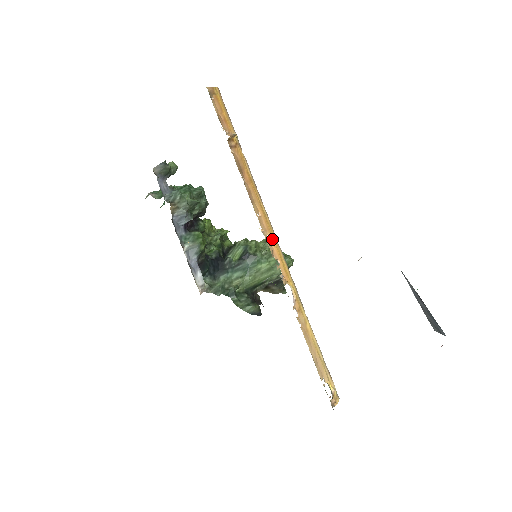
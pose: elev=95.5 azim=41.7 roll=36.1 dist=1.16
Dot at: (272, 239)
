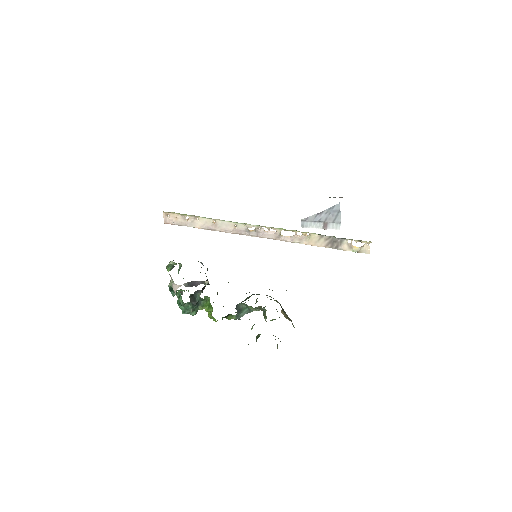
Dot at: (252, 230)
